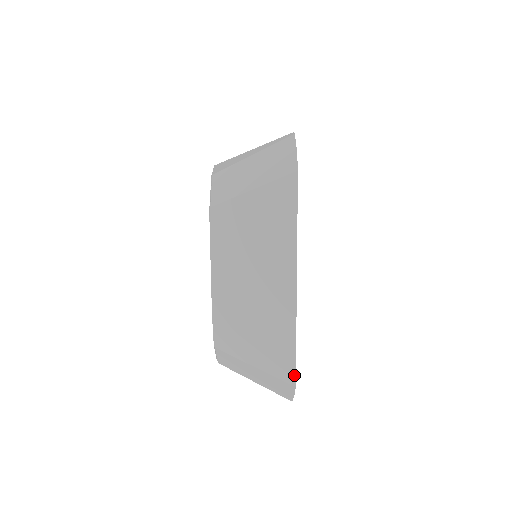
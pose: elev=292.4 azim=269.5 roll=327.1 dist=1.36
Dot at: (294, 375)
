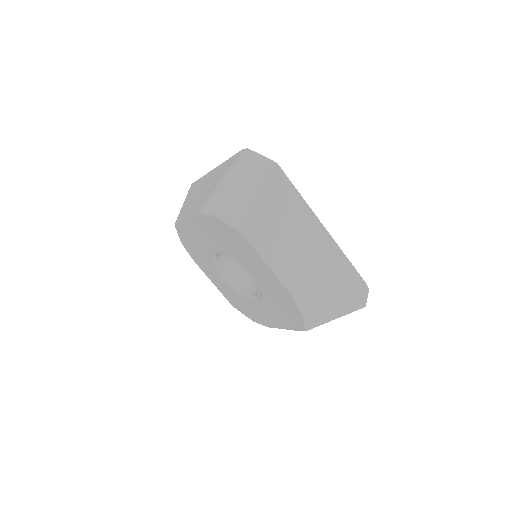
Dot at: (364, 282)
